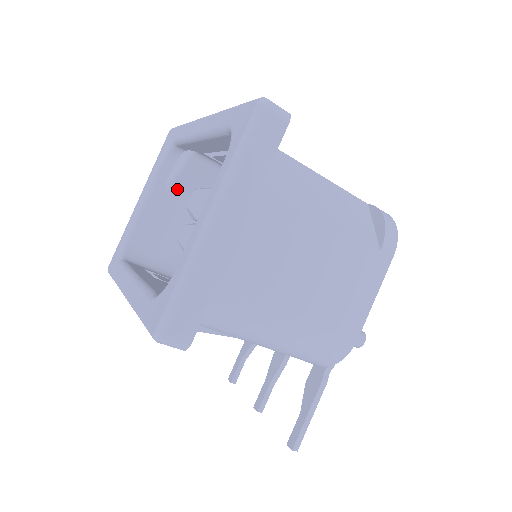
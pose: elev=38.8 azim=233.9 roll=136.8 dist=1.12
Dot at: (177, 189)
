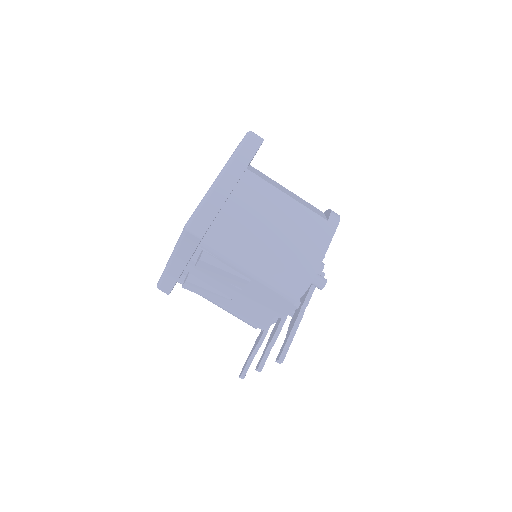
Dot at: occluded
